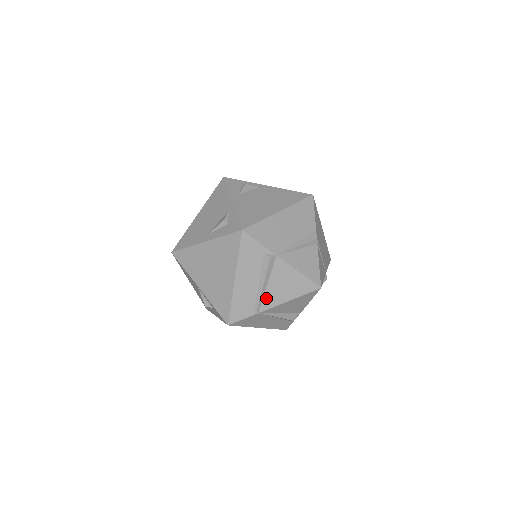
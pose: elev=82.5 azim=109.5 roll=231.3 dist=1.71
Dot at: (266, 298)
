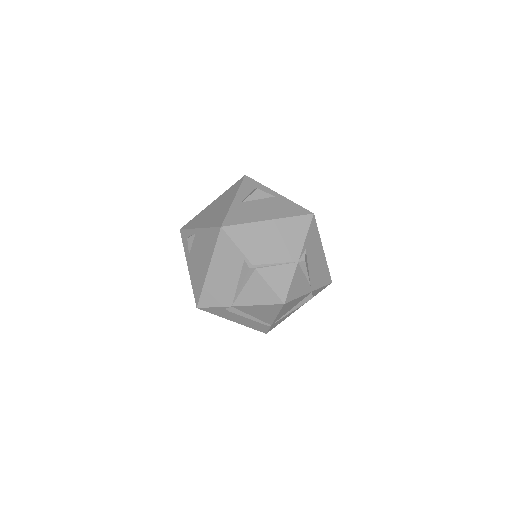
Dot at: (263, 320)
